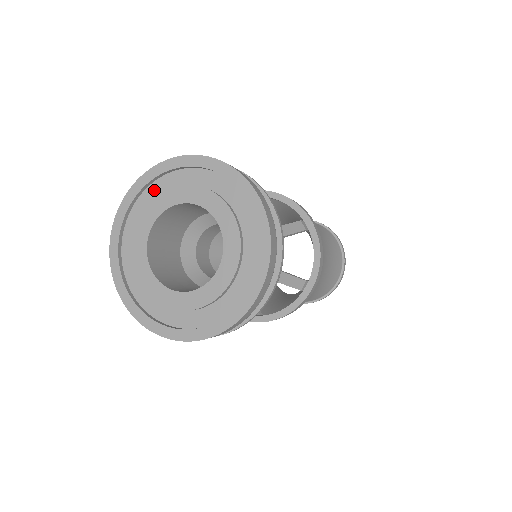
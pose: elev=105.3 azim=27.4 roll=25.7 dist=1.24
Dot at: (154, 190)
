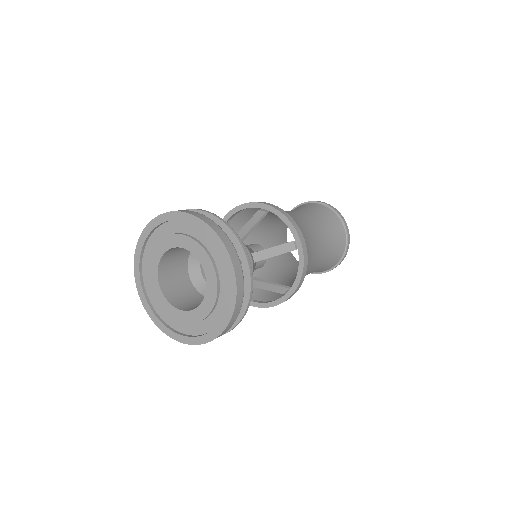
Dot at: (146, 265)
